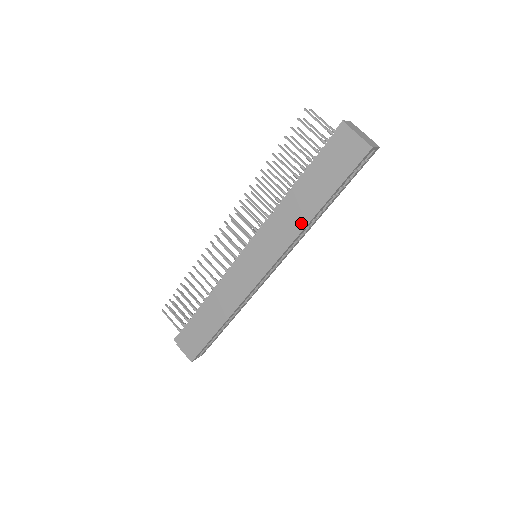
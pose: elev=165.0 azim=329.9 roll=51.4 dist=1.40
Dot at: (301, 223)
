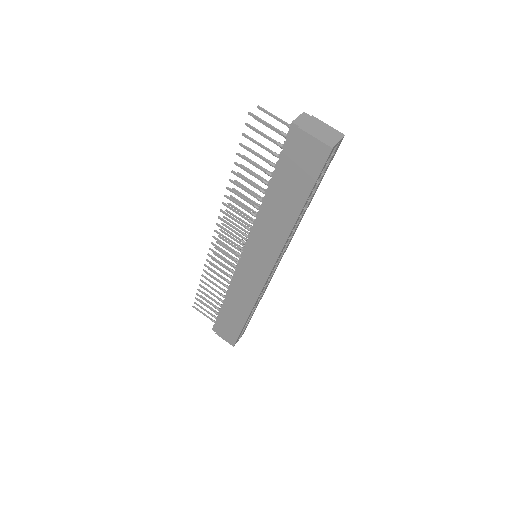
Dot at: (285, 229)
